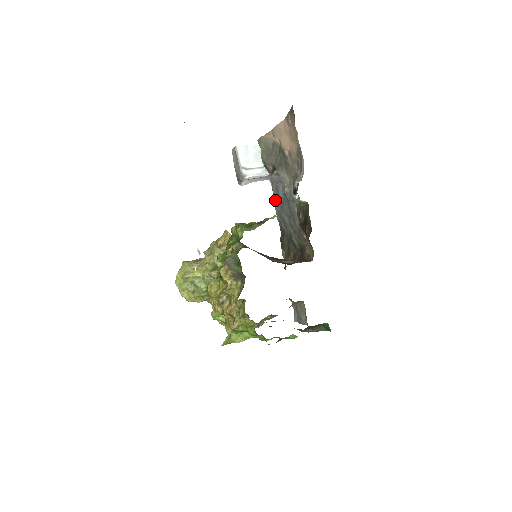
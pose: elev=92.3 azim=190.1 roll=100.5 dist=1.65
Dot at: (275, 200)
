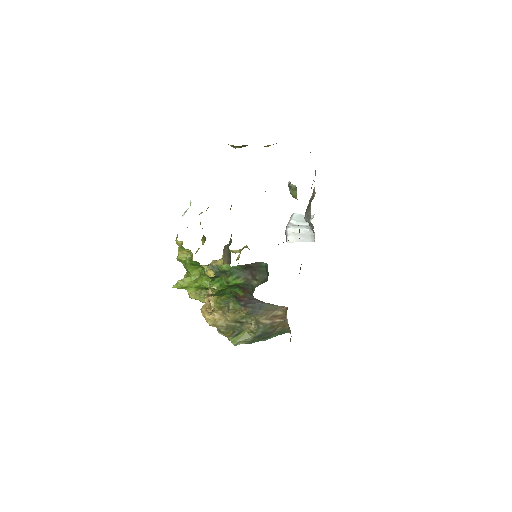
Dot at: occluded
